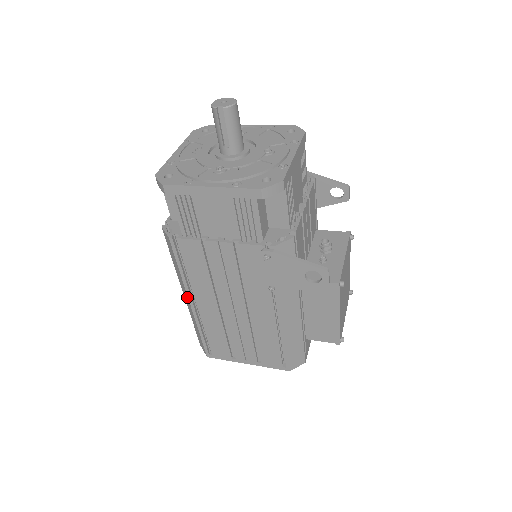
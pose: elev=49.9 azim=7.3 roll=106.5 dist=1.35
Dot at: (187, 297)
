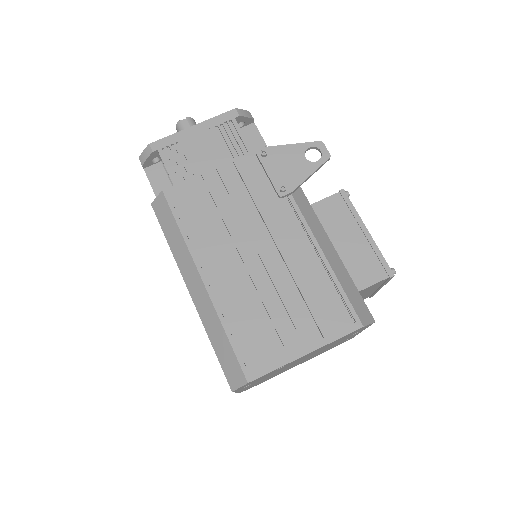
Dot at: (195, 272)
